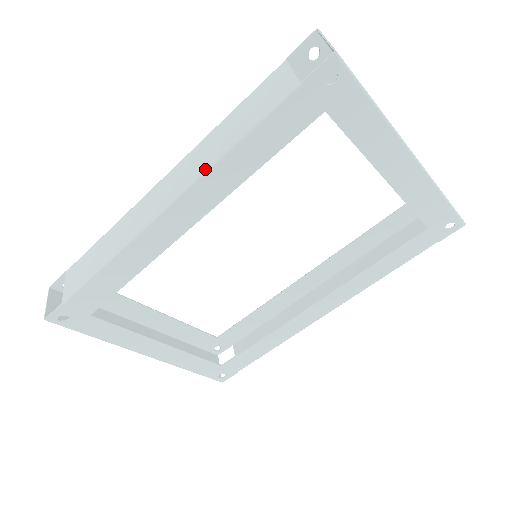
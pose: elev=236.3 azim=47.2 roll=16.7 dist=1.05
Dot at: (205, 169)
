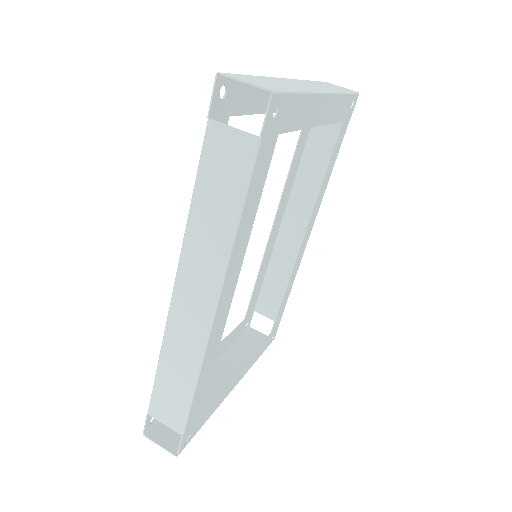
Dot at: (226, 259)
